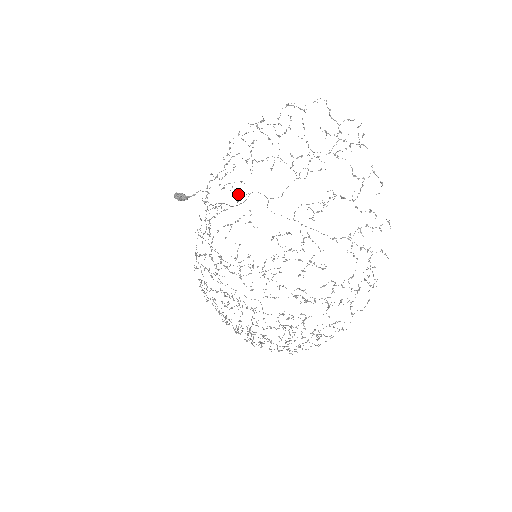
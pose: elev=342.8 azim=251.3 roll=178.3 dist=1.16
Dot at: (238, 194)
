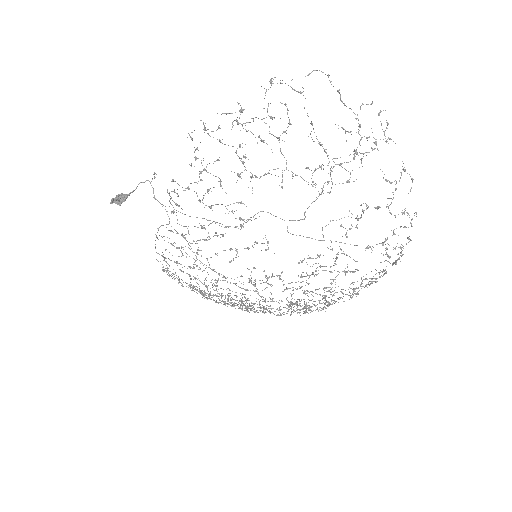
Dot at: (242, 220)
